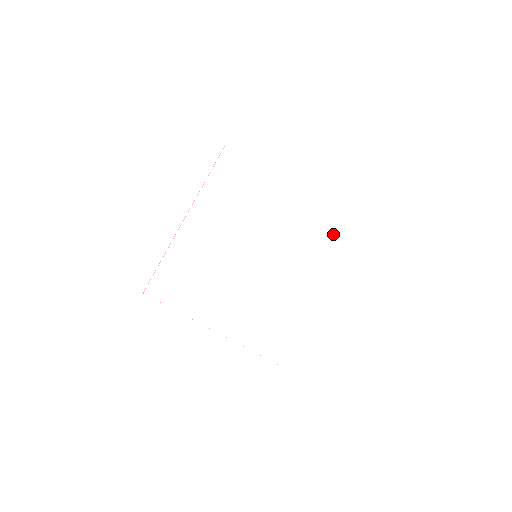
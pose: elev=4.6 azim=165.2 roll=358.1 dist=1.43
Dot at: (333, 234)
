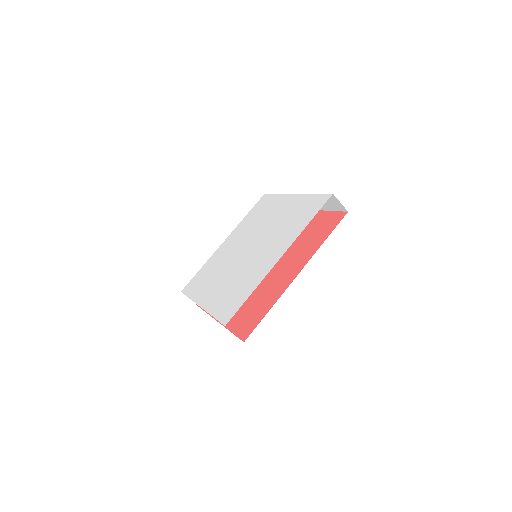
Dot at: (306, 213)
